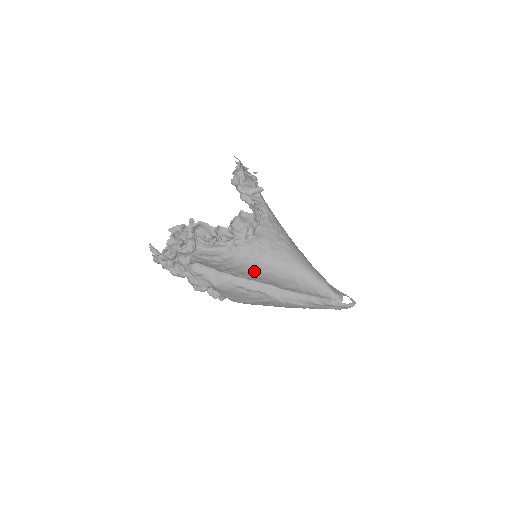
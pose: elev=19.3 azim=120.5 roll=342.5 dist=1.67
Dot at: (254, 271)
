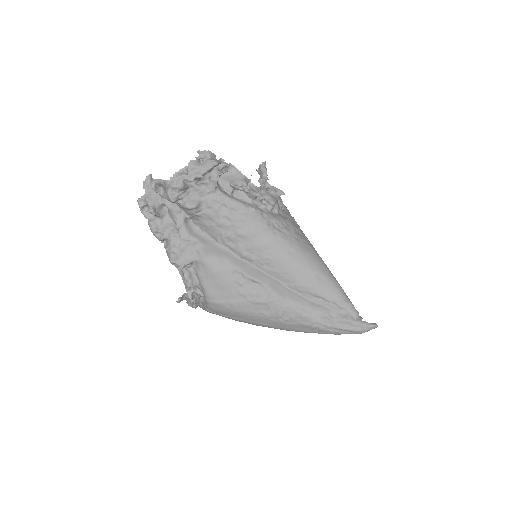
Dot at: (269, 248)
